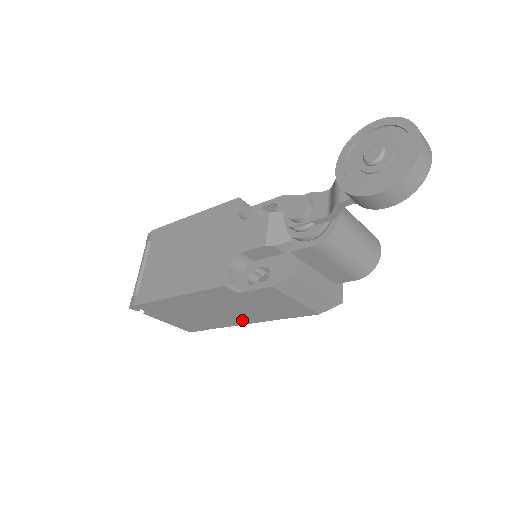
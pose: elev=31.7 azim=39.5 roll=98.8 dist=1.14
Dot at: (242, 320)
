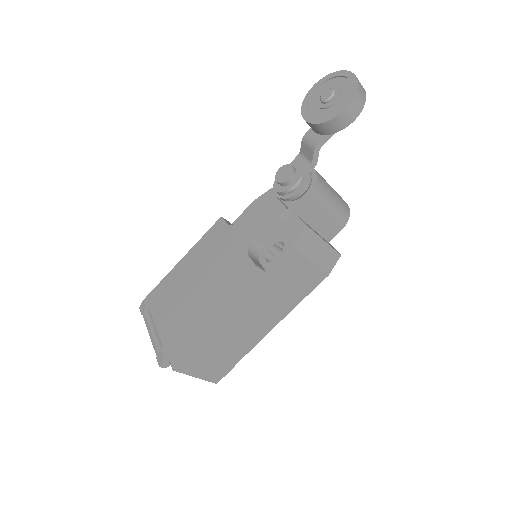
Dot at: (266, 325)
